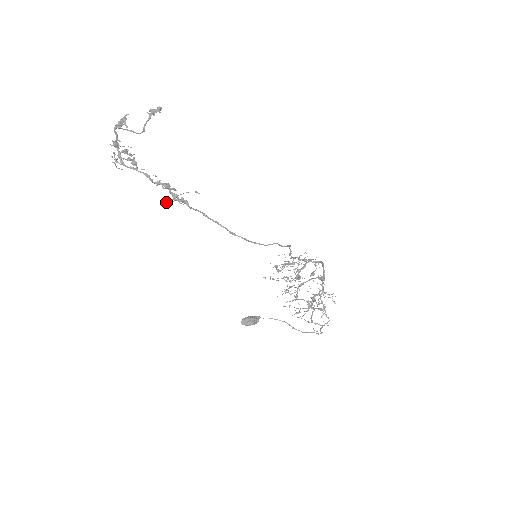
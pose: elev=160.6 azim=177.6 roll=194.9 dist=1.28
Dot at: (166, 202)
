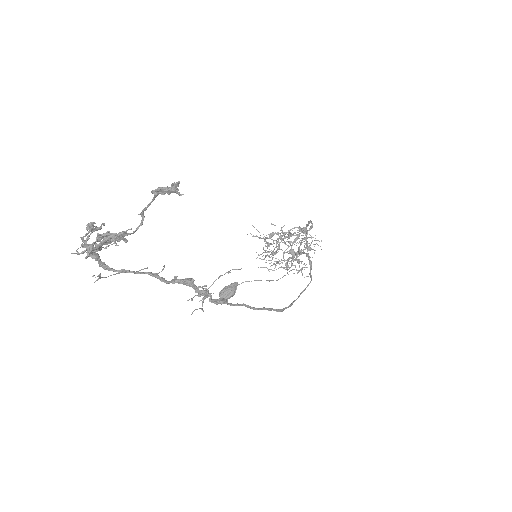
Dot at: (188, 300)
